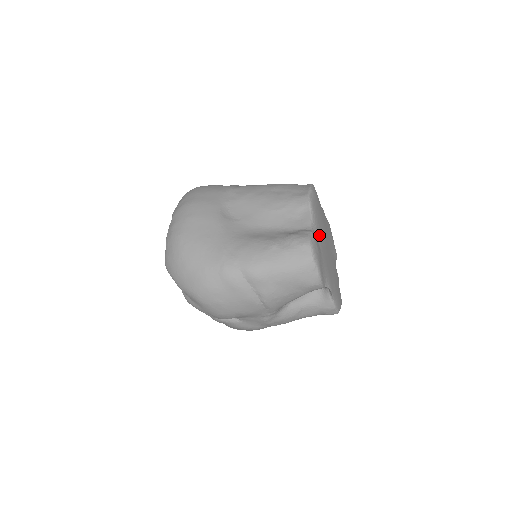
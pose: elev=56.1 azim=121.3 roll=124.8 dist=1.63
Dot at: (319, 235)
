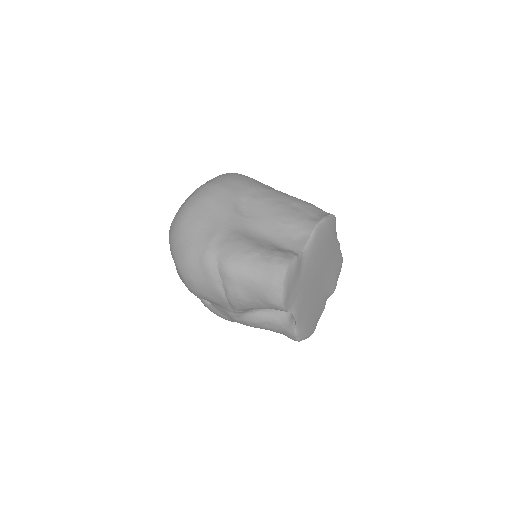
Dot at: (308, 263)
